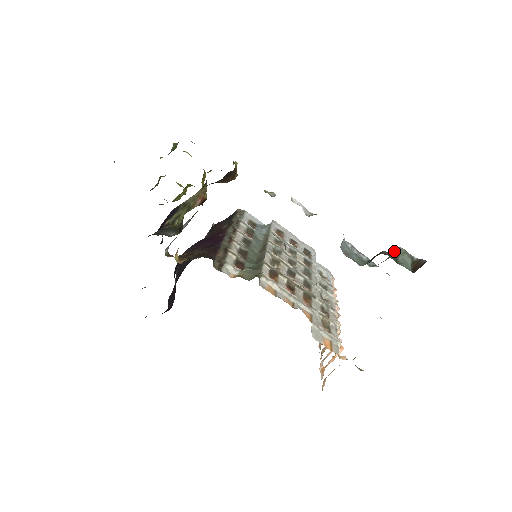
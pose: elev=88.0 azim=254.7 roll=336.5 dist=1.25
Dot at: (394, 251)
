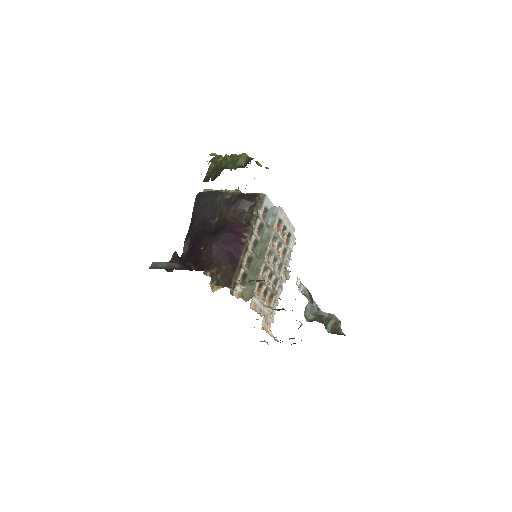
Dot at: (330, 316)
